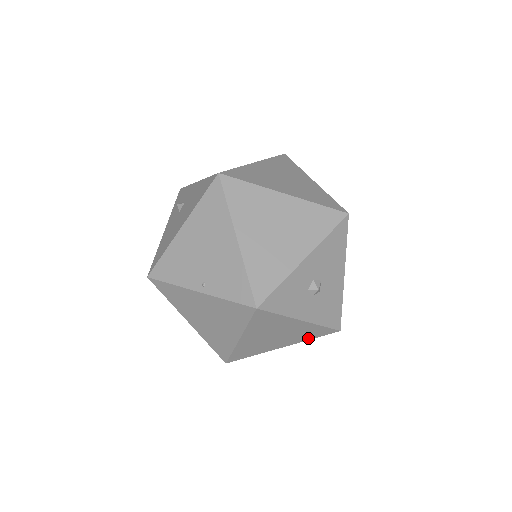
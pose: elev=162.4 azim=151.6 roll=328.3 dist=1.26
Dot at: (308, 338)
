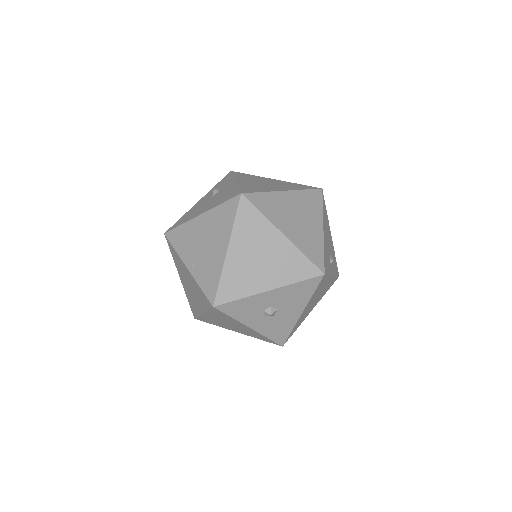
Dot at: (257, 337)
